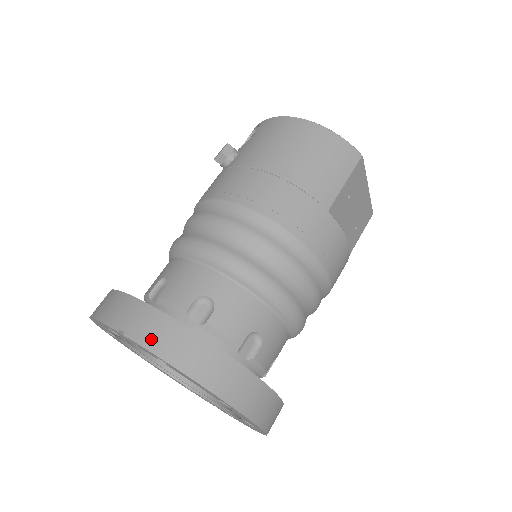
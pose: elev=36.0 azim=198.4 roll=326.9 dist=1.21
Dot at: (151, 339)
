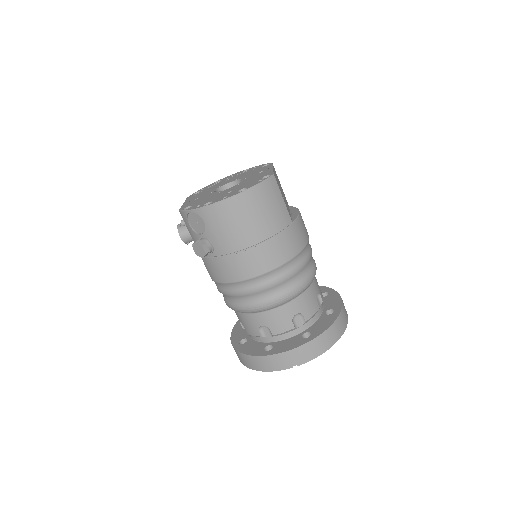
Dot at: (310, 356)
